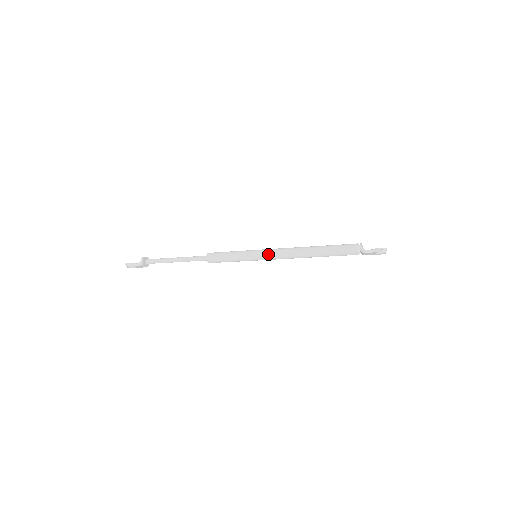
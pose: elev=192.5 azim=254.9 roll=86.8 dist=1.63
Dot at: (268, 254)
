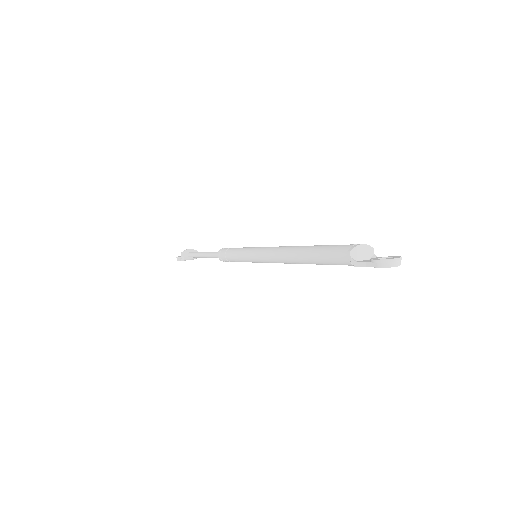
Dot at: (259, 256)
